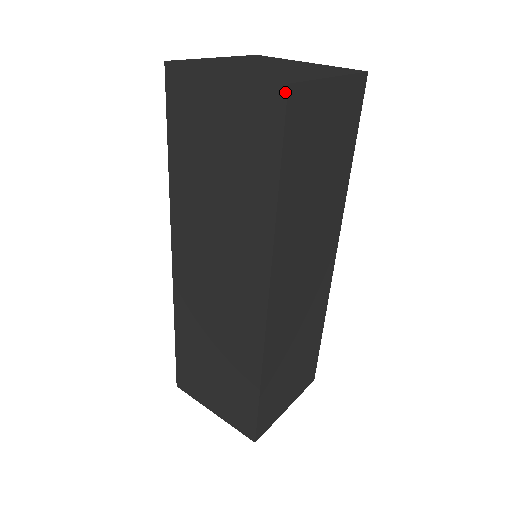
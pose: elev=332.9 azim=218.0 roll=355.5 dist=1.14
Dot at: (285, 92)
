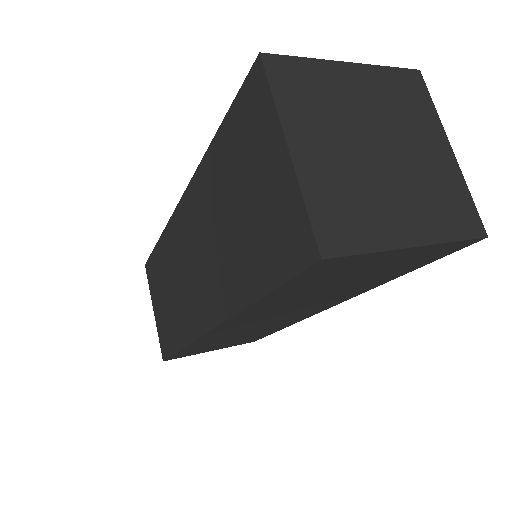
Dot at: (314, 260)
